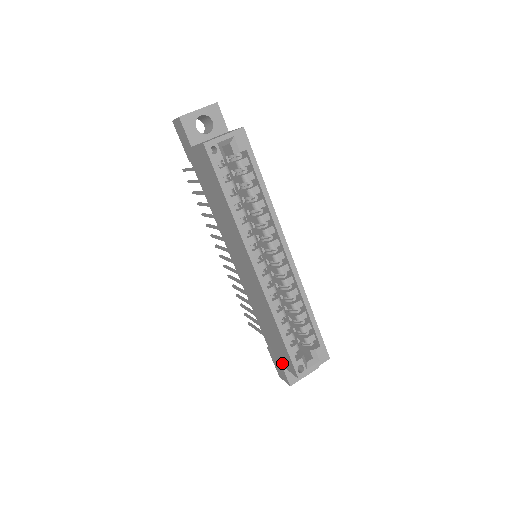
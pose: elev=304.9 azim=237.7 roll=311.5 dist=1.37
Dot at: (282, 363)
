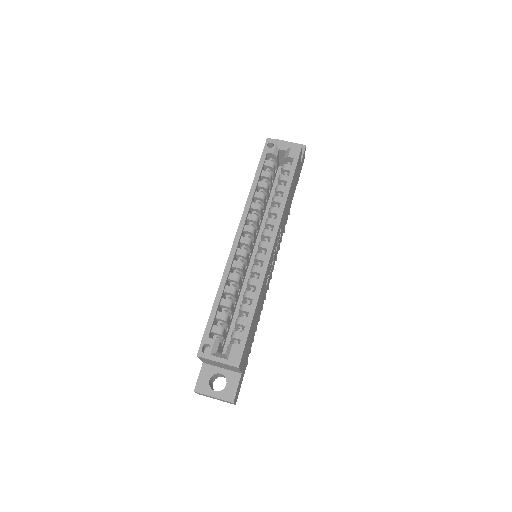
Dot at: occluded
